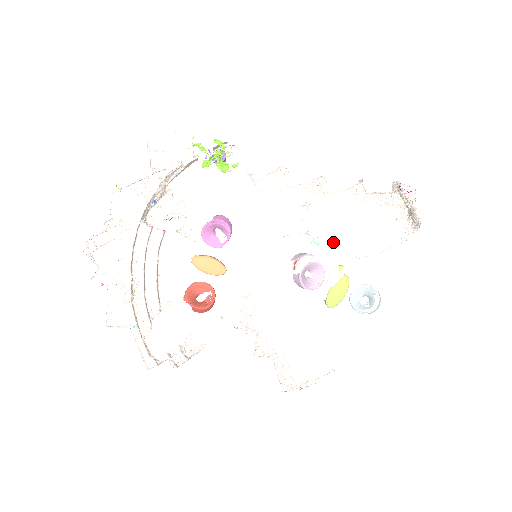
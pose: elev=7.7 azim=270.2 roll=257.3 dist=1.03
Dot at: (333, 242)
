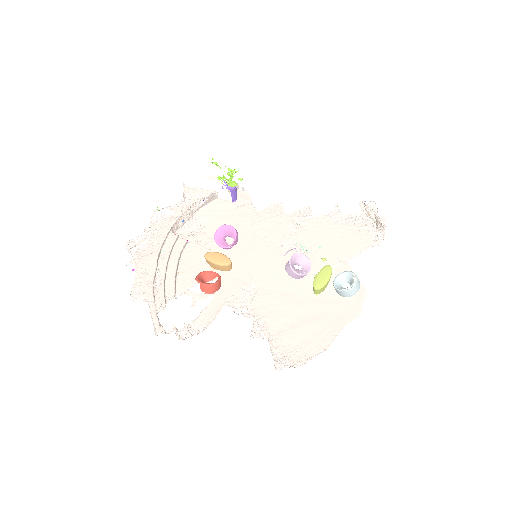
Dot at: (318, 249)
